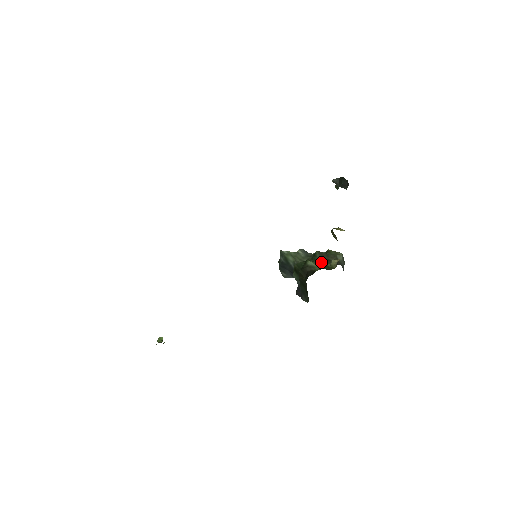
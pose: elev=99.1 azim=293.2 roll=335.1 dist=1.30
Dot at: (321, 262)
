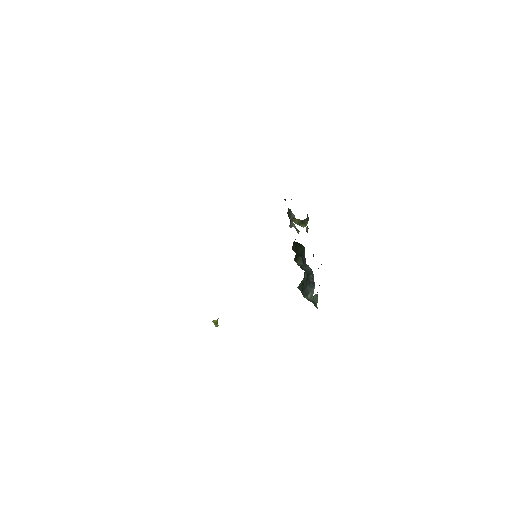
Dot at: occluded
